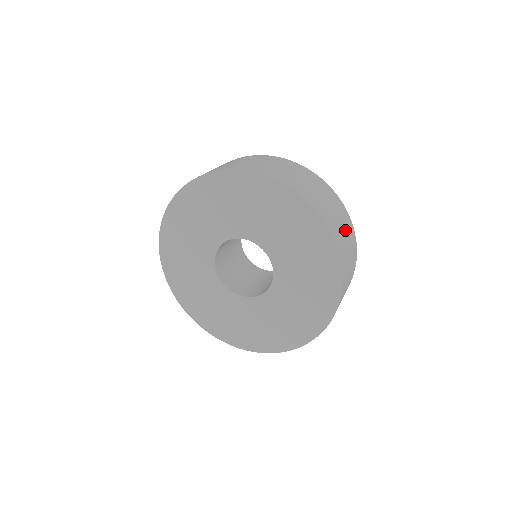
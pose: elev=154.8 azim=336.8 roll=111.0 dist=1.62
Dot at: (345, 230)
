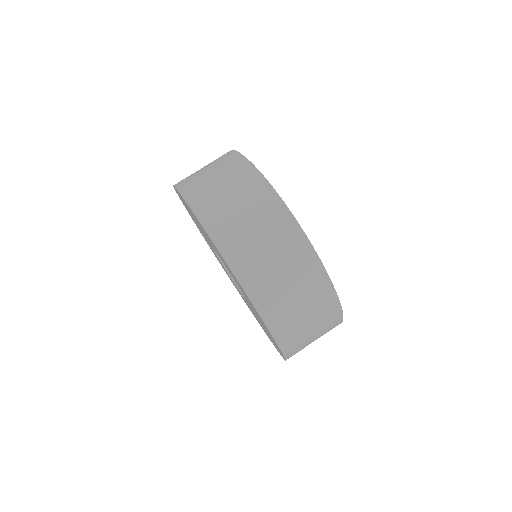
Dot at: (301, 294)
